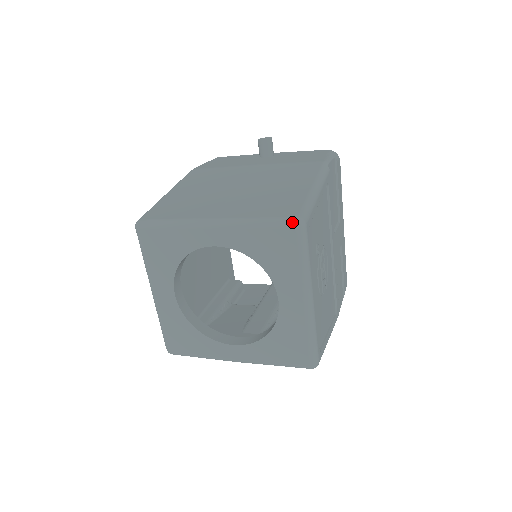
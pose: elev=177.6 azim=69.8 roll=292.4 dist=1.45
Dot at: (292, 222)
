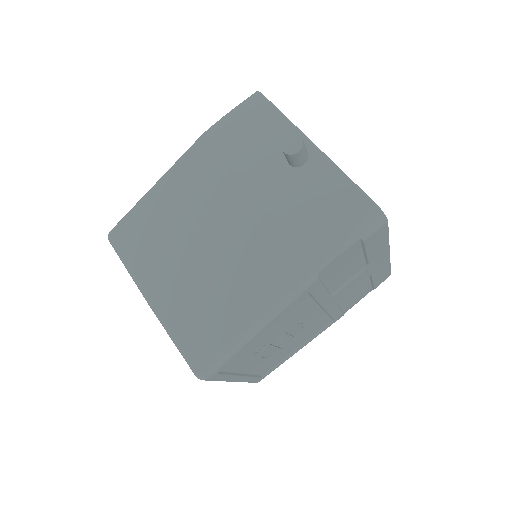
Dot at: (193, 372)
